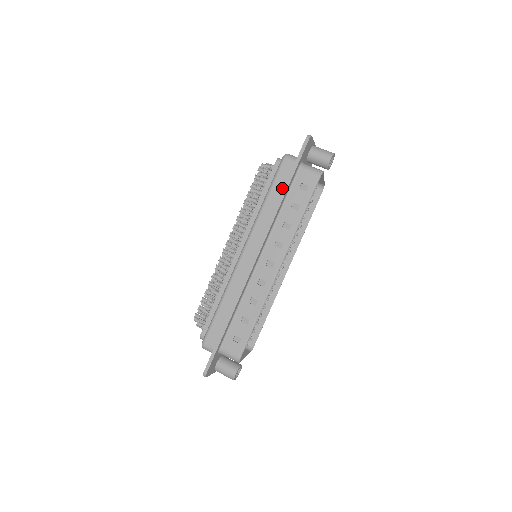
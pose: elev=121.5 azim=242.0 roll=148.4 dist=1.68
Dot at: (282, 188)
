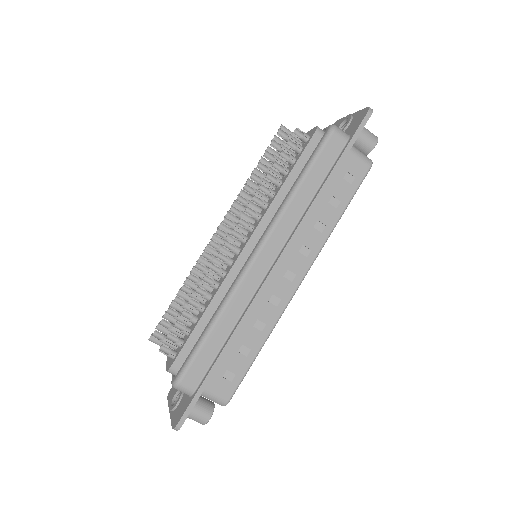
Dot at: (324, 173)
